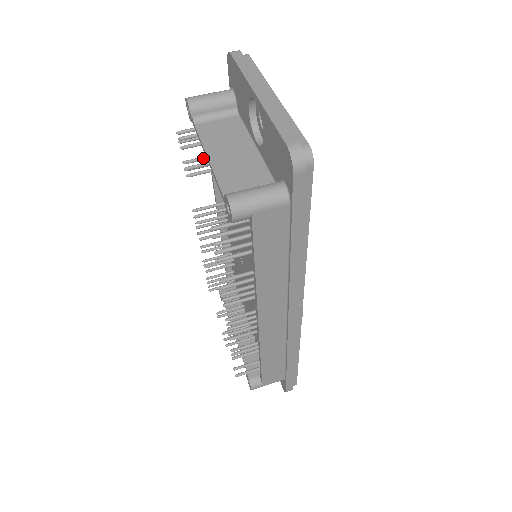
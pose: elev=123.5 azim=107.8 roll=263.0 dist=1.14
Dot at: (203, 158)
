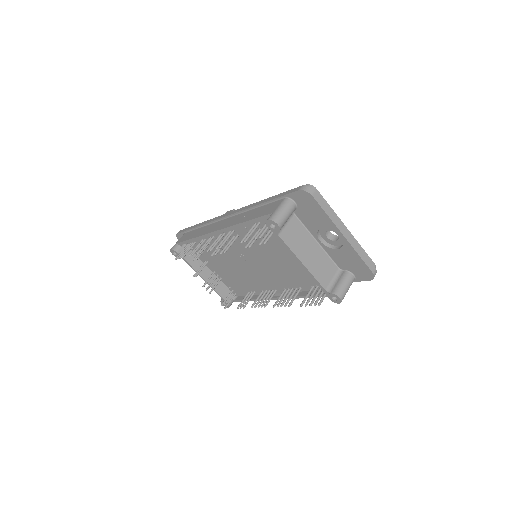
Dot at: occluded
